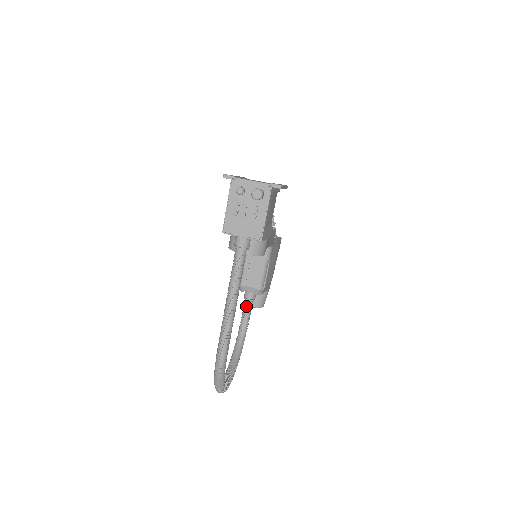
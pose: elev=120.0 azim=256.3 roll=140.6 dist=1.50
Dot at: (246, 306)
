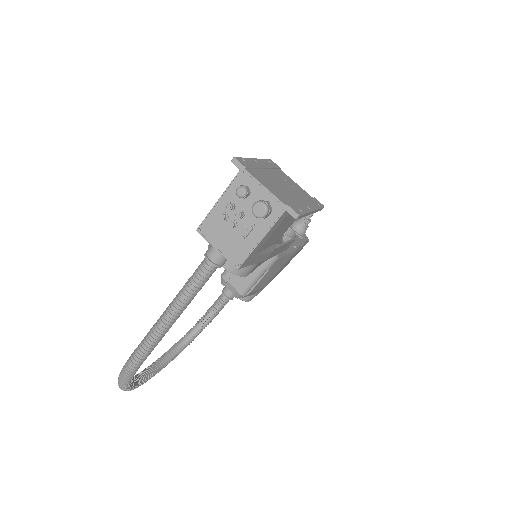
Dot at: (219, 301)
